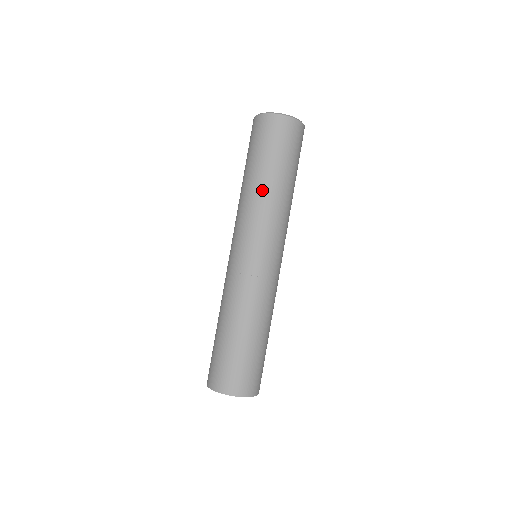
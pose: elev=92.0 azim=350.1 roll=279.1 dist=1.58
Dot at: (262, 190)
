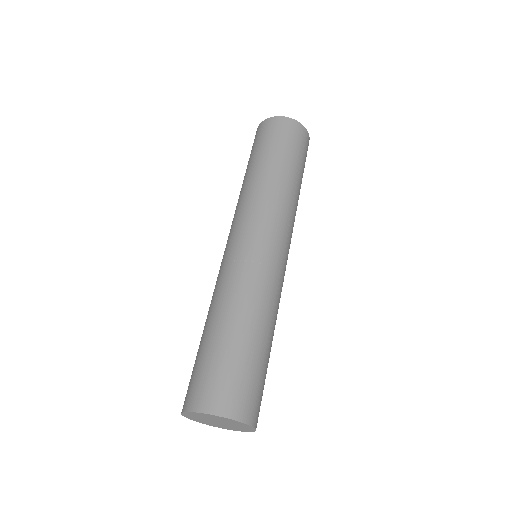
Dot at: (291, 188)
